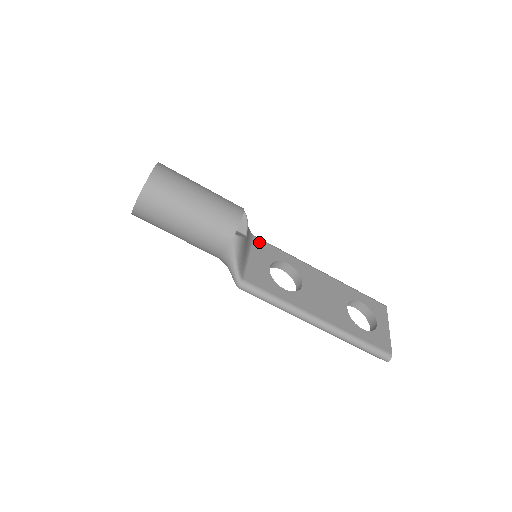
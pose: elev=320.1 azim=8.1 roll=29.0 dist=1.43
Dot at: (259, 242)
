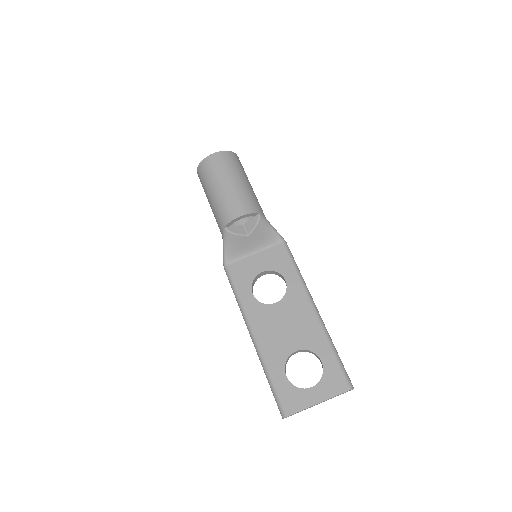
Dot at: (281, 249)
